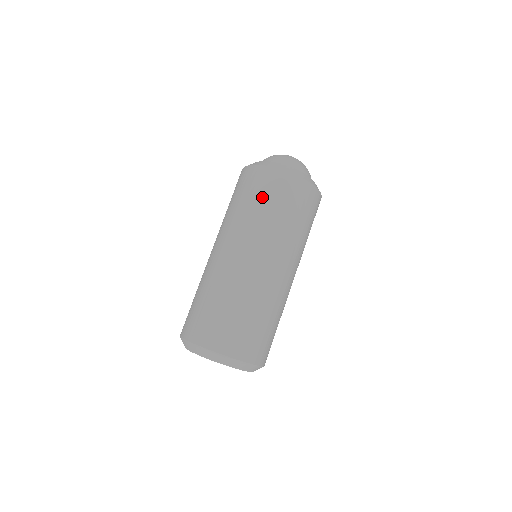
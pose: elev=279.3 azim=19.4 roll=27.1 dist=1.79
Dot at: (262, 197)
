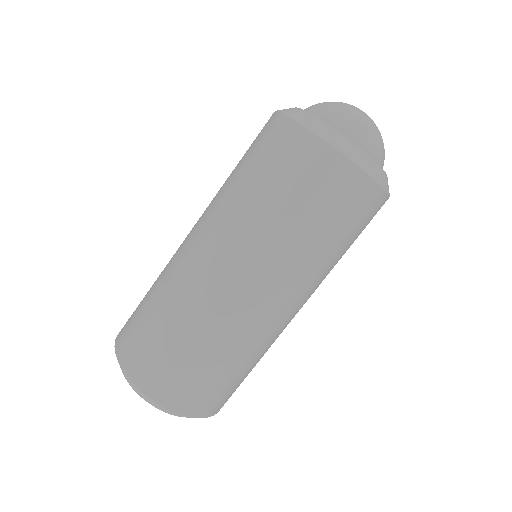
Dot at: (280, 183)
